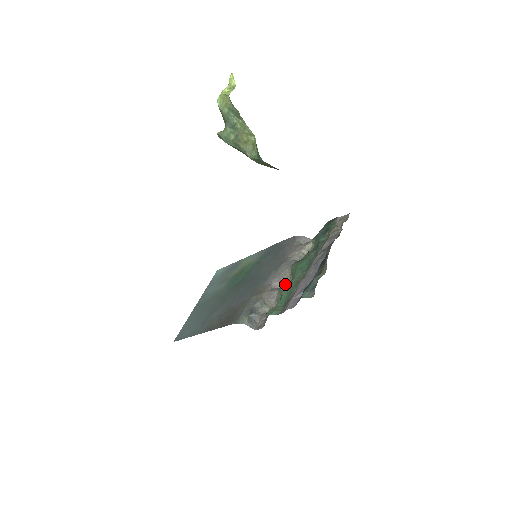
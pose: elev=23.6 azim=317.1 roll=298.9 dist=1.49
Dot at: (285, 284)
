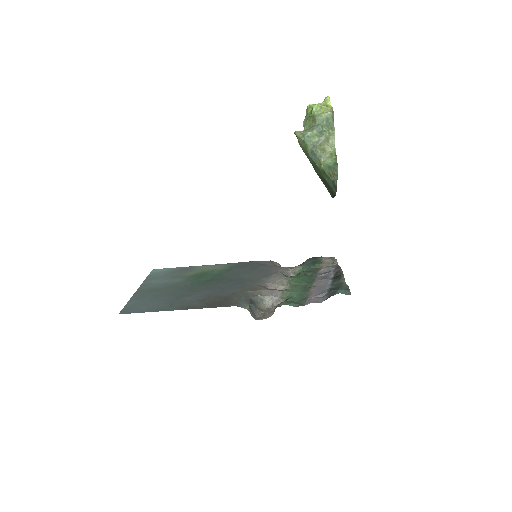
Dot at: occluded
